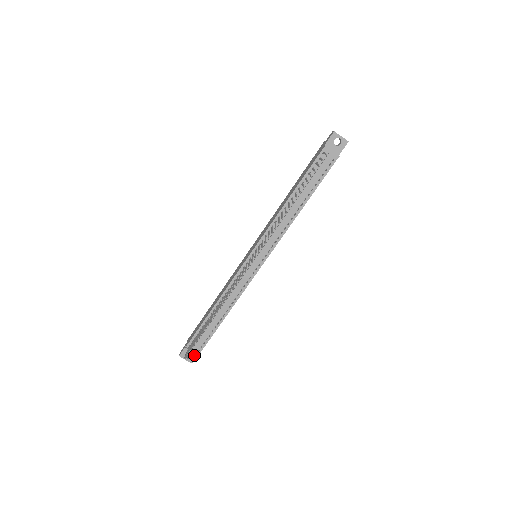
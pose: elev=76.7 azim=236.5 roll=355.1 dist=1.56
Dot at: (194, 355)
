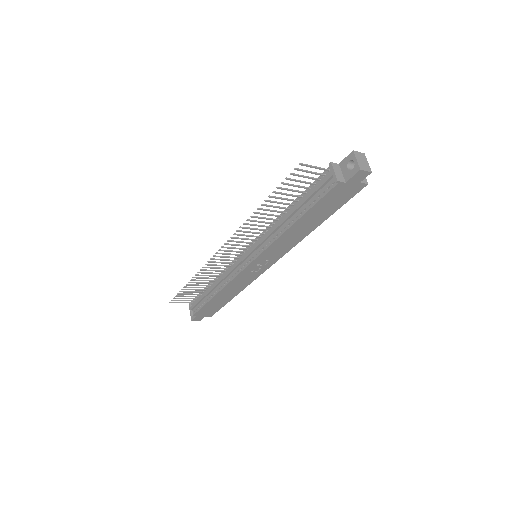
Dot at: occluded
